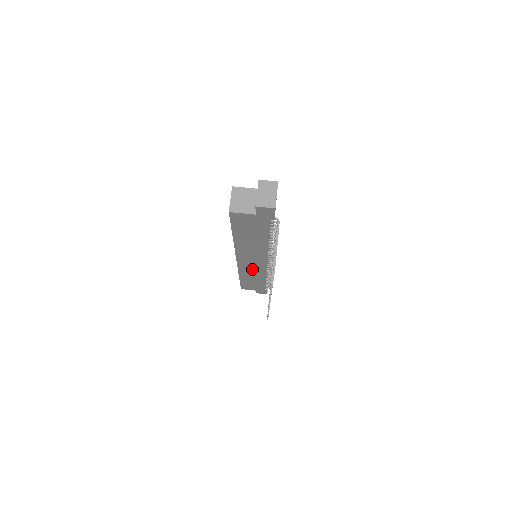
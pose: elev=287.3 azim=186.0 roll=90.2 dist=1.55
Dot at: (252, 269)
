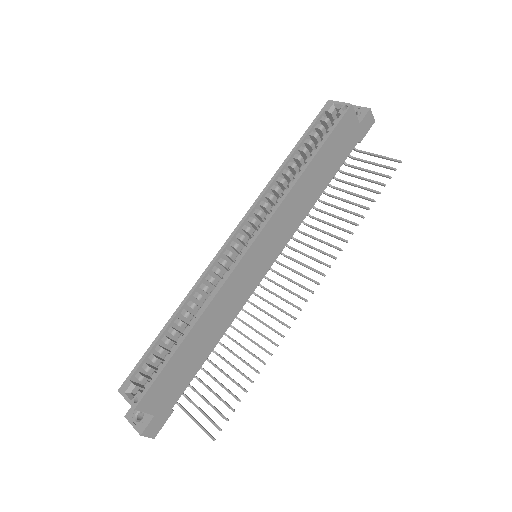
Dot at: (238, 288)
